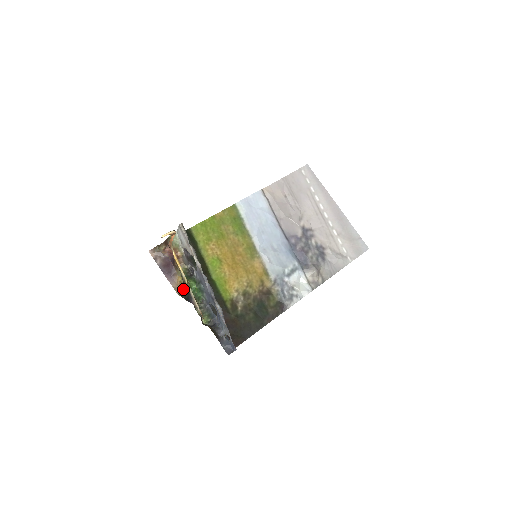
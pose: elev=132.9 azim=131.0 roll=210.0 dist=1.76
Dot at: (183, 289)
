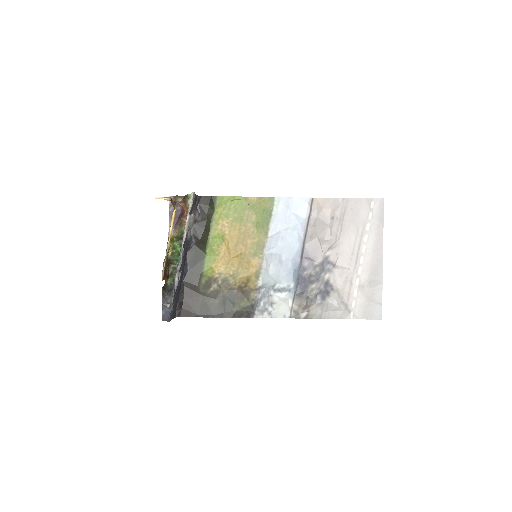
Dot at: occluded
